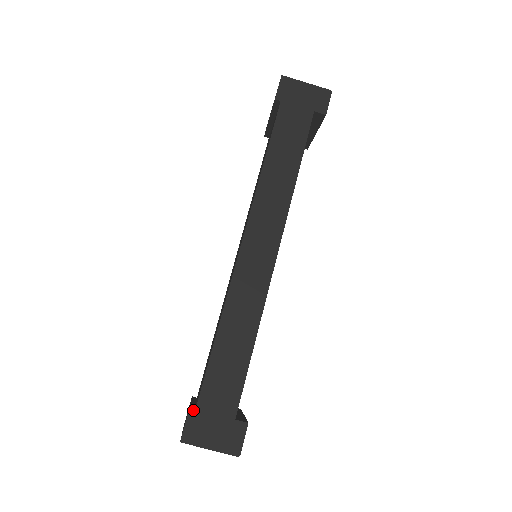
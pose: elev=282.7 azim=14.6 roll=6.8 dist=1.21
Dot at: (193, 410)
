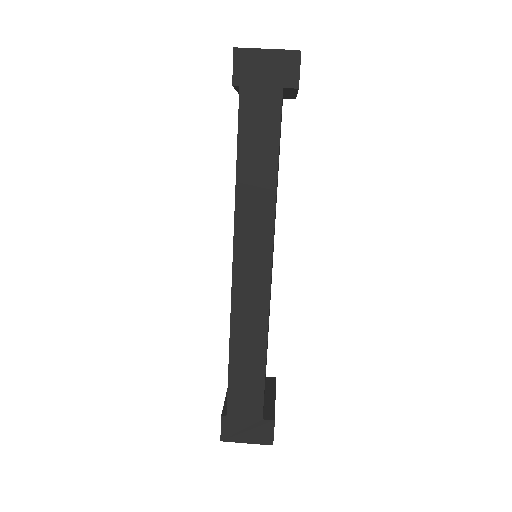
Dot at: (225, 417)
